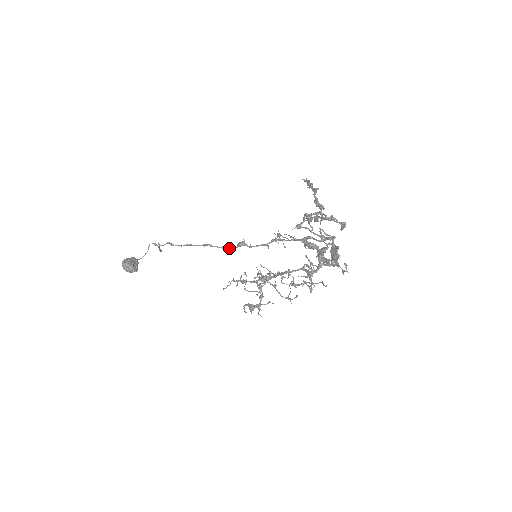
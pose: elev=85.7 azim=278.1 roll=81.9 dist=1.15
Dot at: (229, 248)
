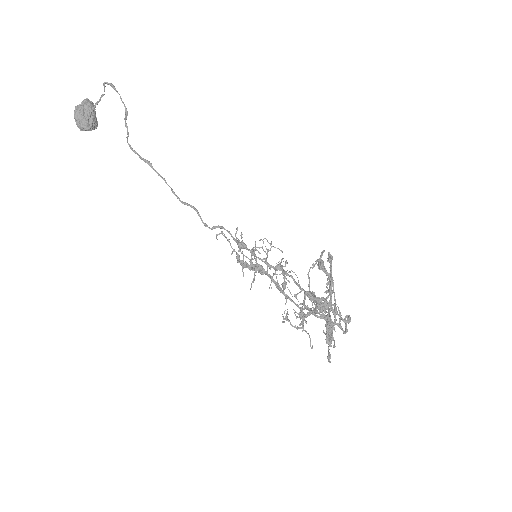
Dot at: occluded
